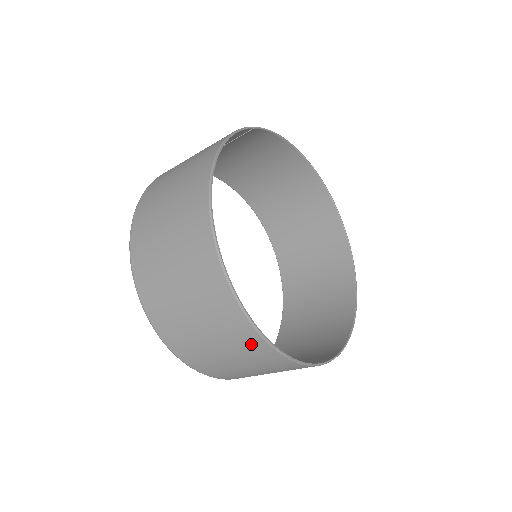
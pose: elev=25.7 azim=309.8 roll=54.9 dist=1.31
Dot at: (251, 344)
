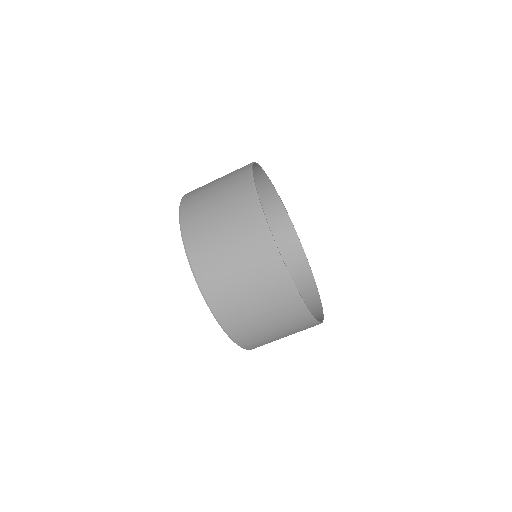
Dot at: (289, 305)
